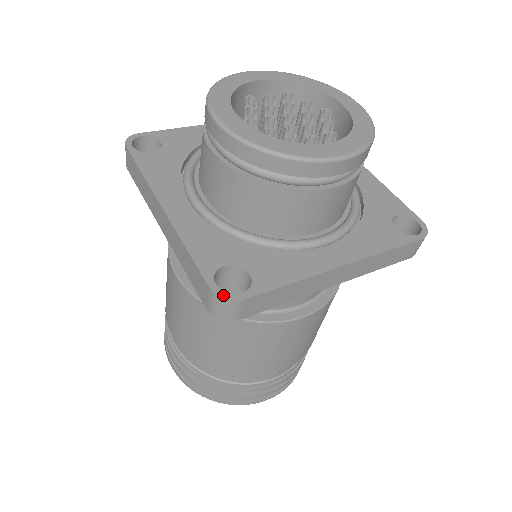
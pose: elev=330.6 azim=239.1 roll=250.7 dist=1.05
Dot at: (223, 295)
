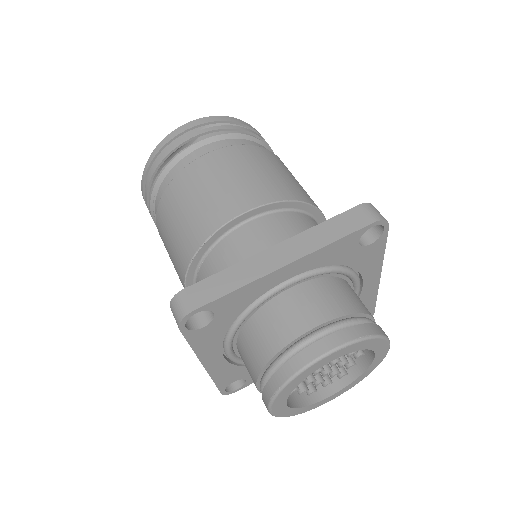
Dot at: (227, 394)
